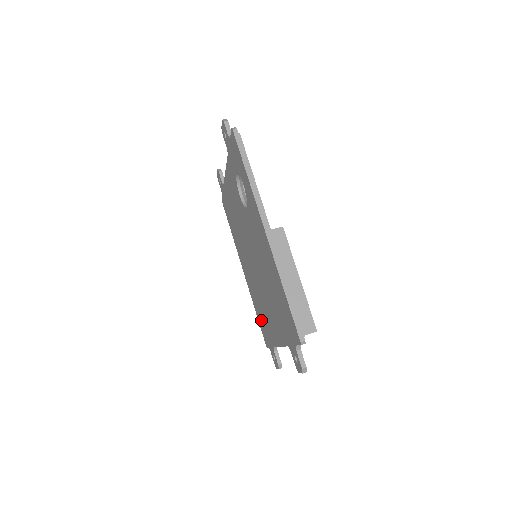
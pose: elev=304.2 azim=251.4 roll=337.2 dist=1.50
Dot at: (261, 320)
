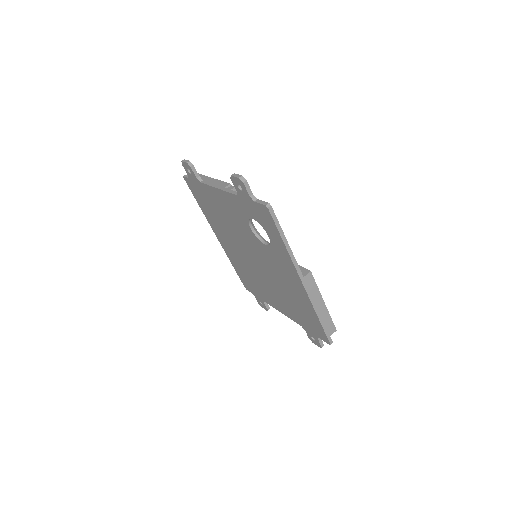
Dot at: (245, 278)
